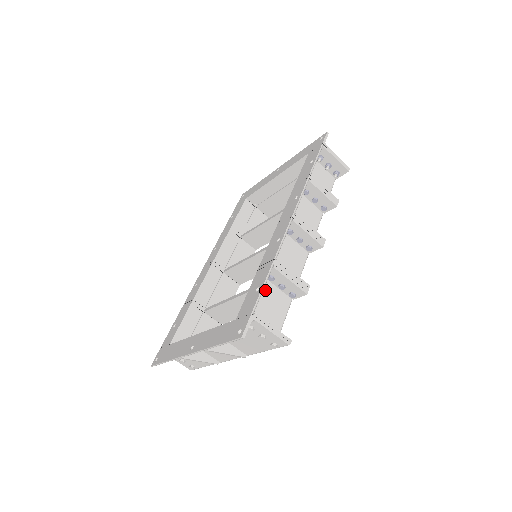
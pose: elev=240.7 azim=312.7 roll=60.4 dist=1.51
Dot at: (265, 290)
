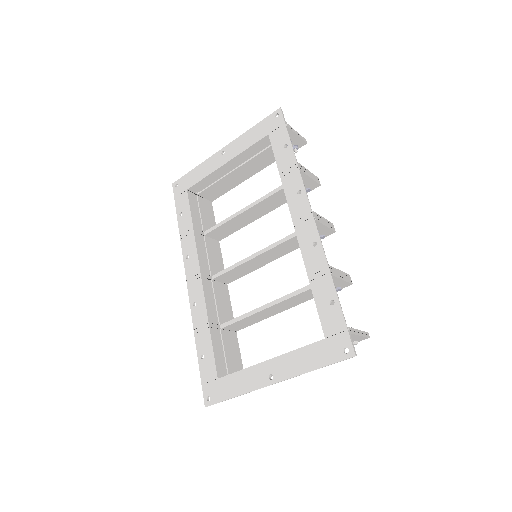
Dot at: occluded
